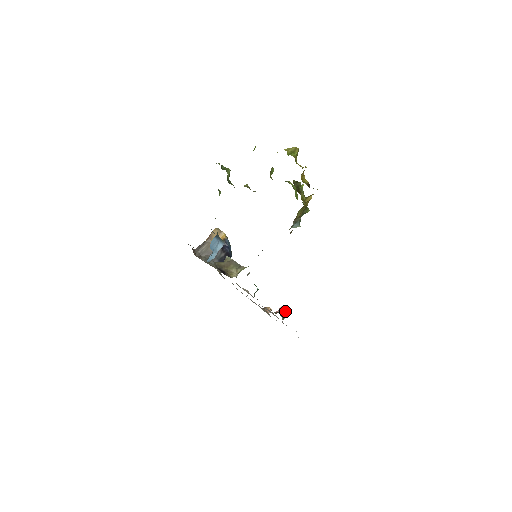
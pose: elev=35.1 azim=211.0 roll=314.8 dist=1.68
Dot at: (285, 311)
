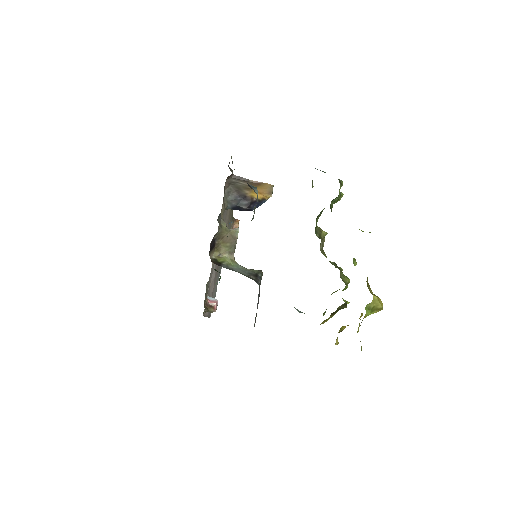
Dot at: (213, 311)
